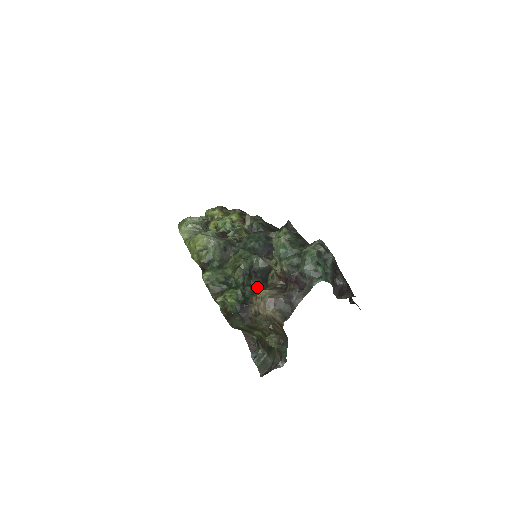
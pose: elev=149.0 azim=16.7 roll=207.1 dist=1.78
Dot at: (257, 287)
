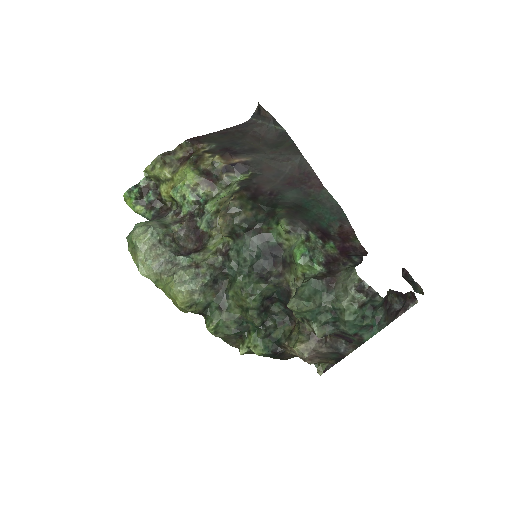
Dot at: (280, 315)
